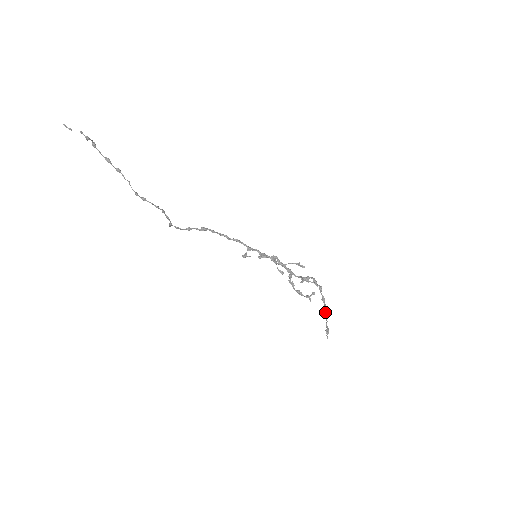
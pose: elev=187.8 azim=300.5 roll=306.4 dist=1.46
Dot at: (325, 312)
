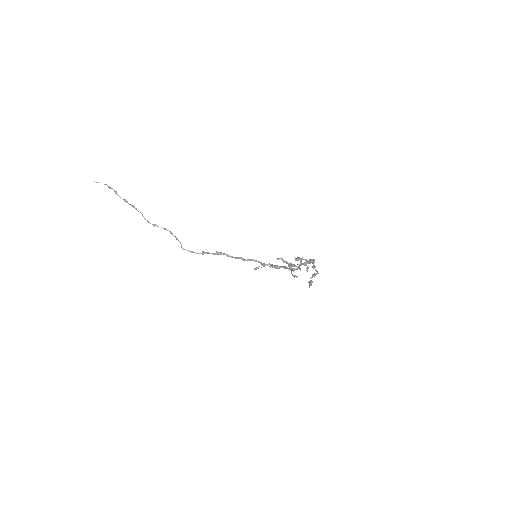
Dot at: (313, 274)
